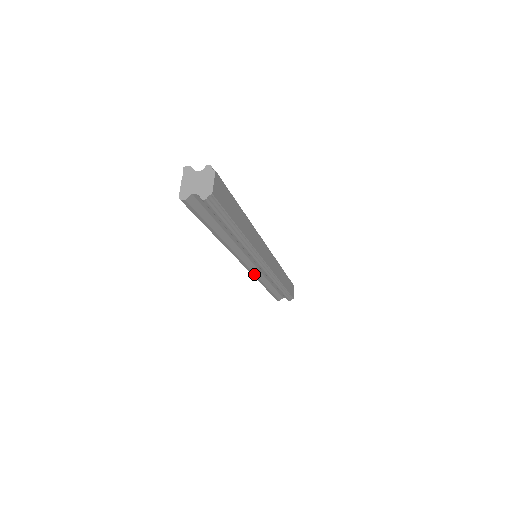
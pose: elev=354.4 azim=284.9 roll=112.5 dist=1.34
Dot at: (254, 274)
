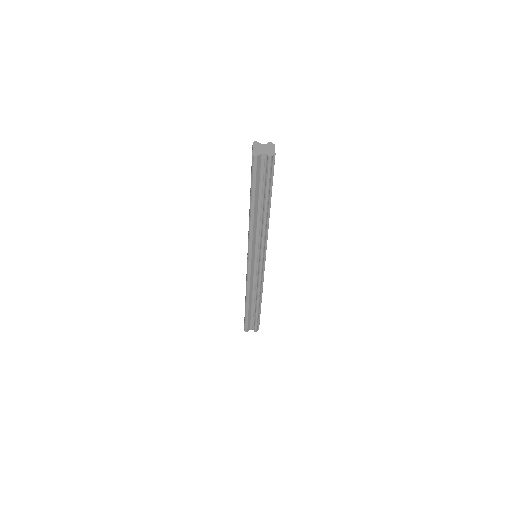
Dot at: (250, 276)
